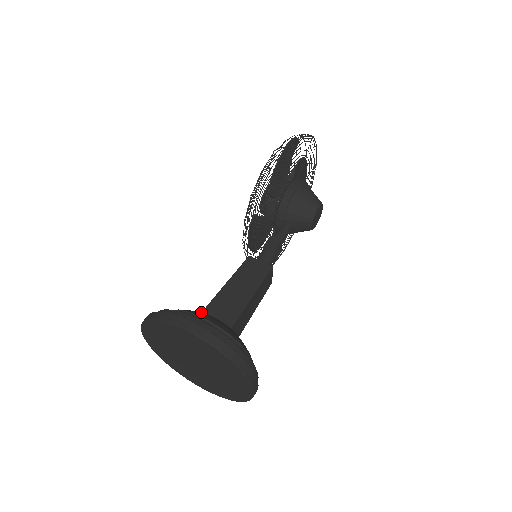
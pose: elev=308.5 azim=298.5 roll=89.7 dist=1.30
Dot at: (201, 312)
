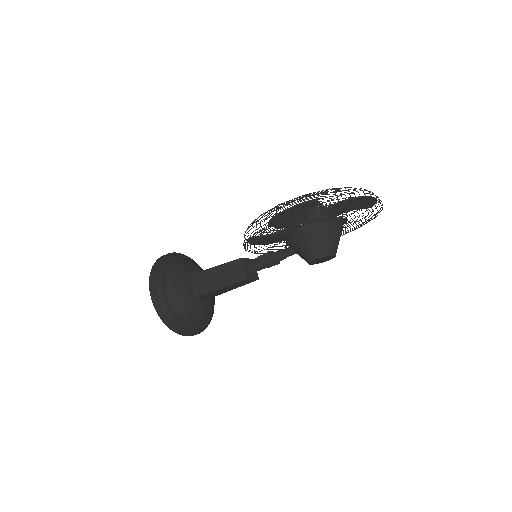
Dot at: (190, 274)
